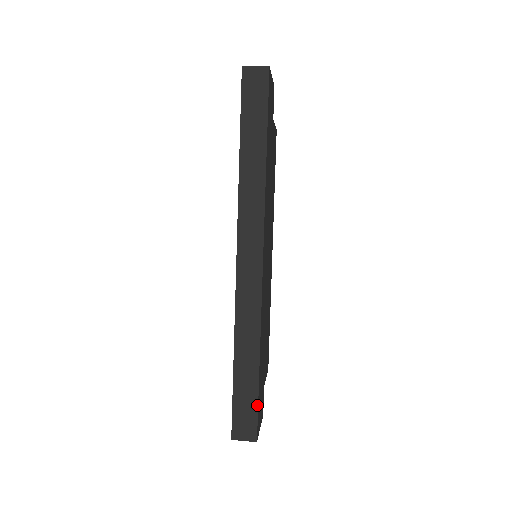
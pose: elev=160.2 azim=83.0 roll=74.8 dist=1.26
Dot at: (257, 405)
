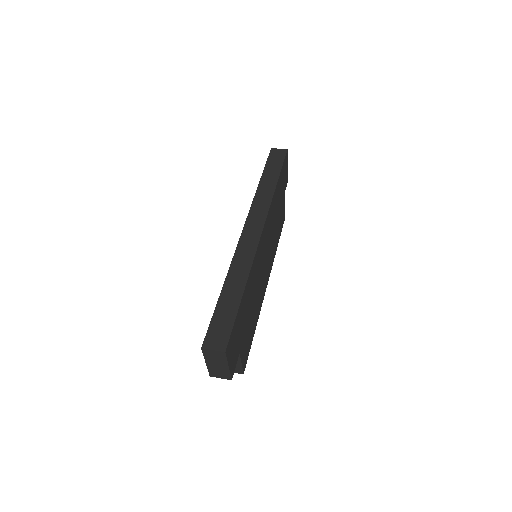
Dot at: (234, 321)
